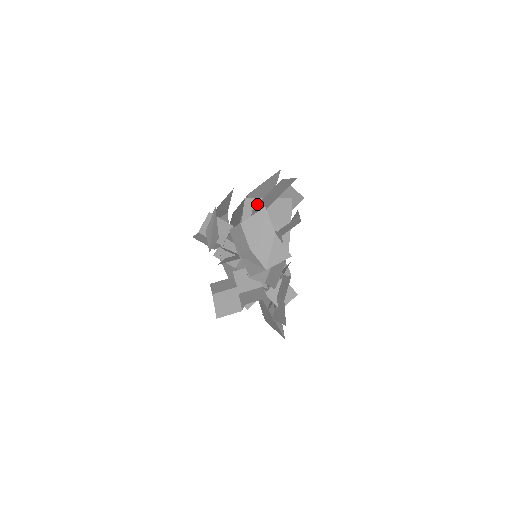
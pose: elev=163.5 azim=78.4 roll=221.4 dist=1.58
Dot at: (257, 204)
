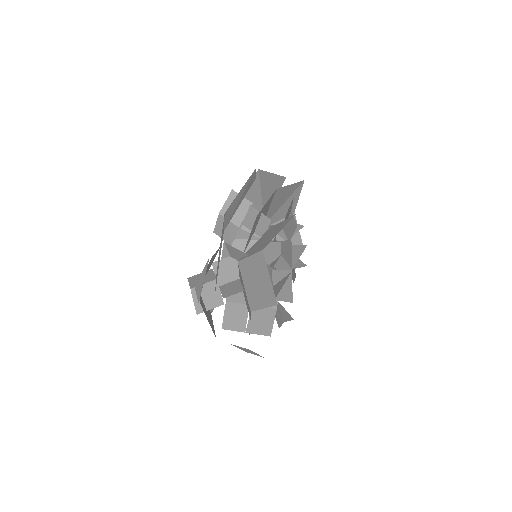
Dot at: (241, 262)
